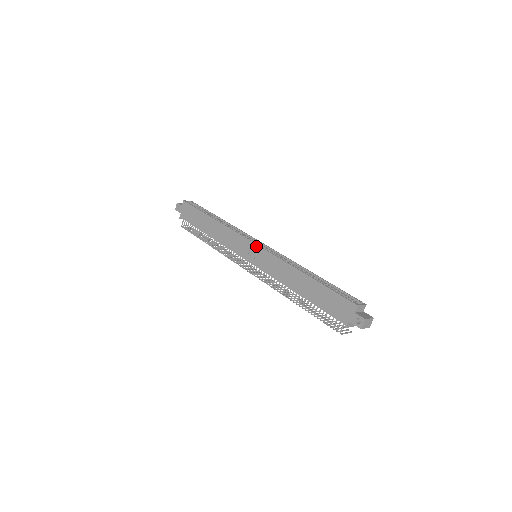
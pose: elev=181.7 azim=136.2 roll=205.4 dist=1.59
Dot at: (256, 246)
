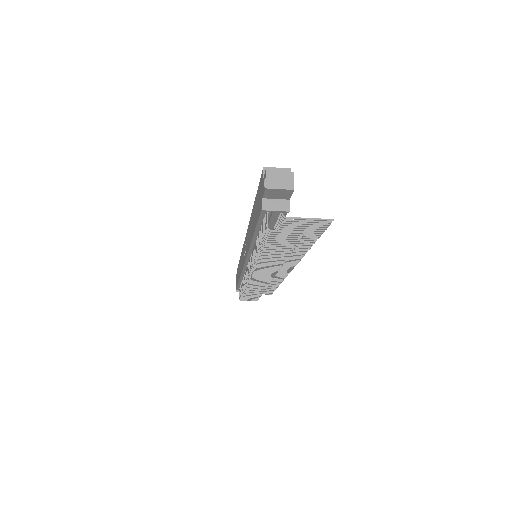
Dot at: (245, 239)
